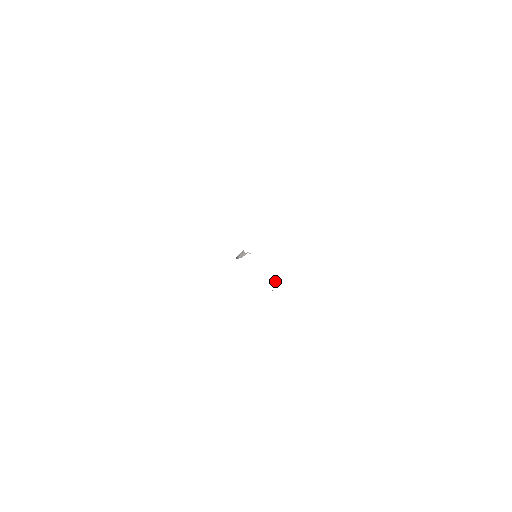
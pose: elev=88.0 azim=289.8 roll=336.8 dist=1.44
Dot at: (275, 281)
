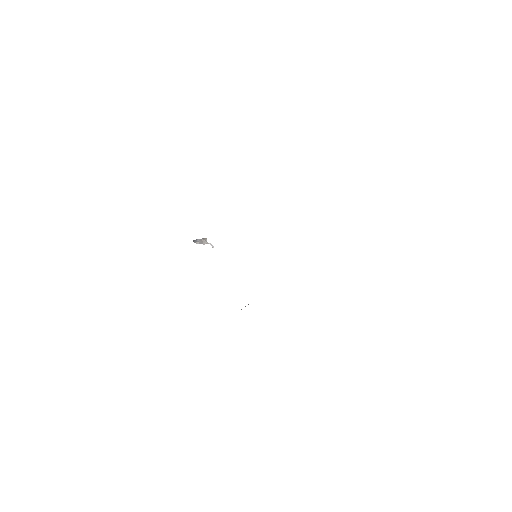
Dot at: occluded
